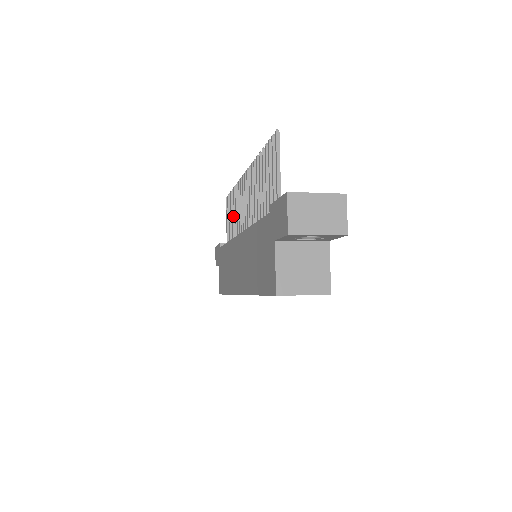
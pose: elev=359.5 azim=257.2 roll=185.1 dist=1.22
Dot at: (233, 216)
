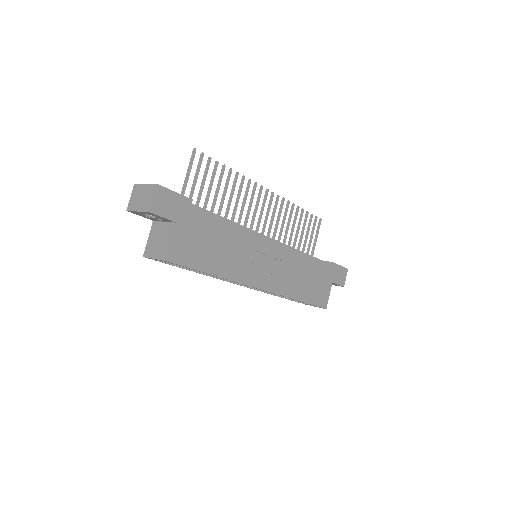
Dot at: (297, 231)
